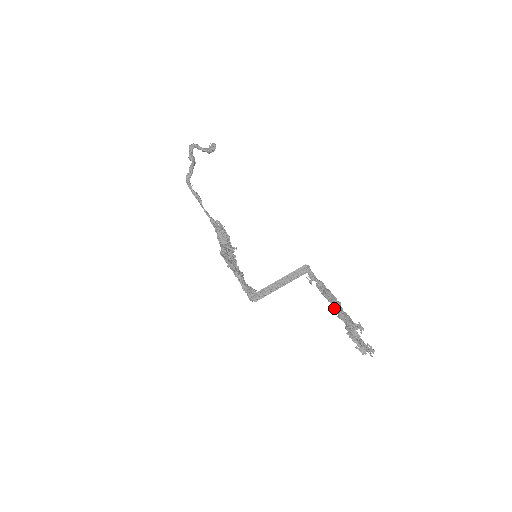
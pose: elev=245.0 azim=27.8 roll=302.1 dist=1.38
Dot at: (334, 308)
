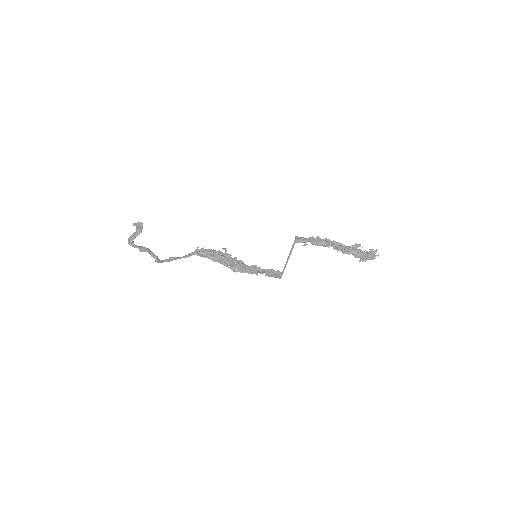
Dot at: occluded
